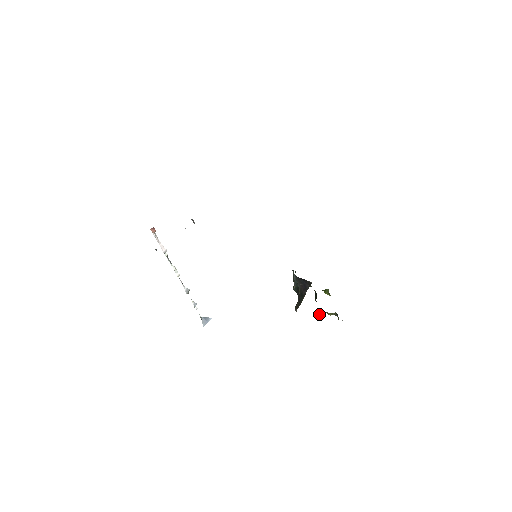
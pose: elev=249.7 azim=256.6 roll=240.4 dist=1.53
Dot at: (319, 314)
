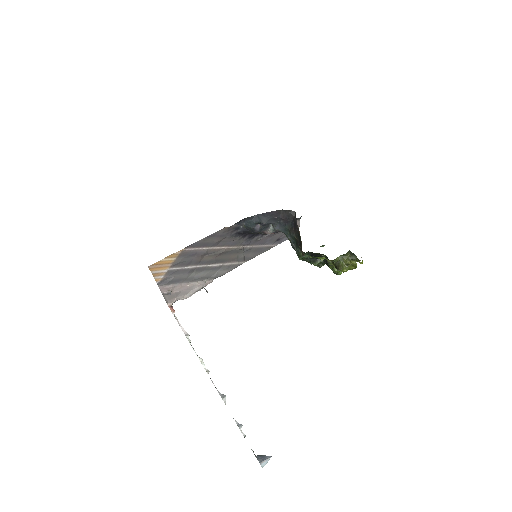
Dot at: (337, 266)
